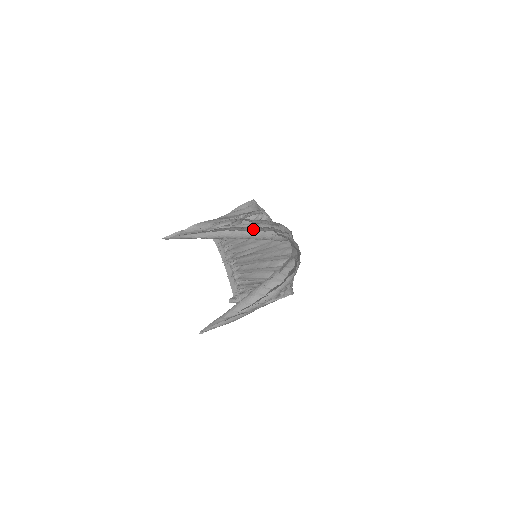
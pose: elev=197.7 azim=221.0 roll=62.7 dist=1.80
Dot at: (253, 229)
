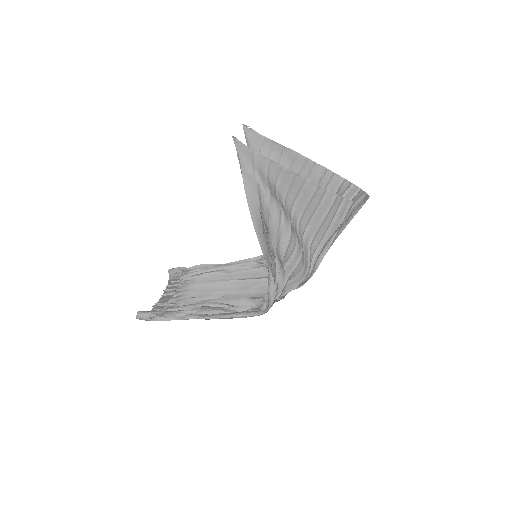
Dot at: occluded
